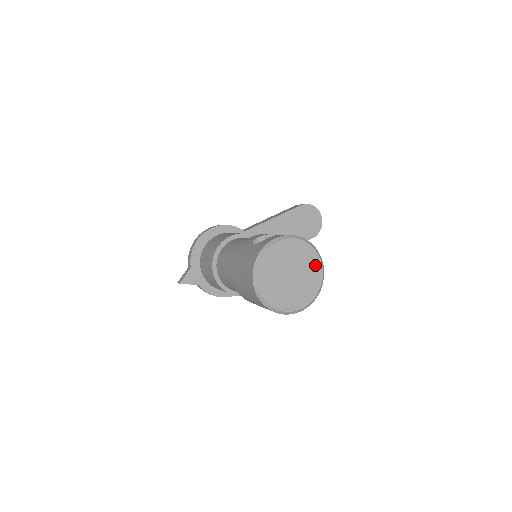
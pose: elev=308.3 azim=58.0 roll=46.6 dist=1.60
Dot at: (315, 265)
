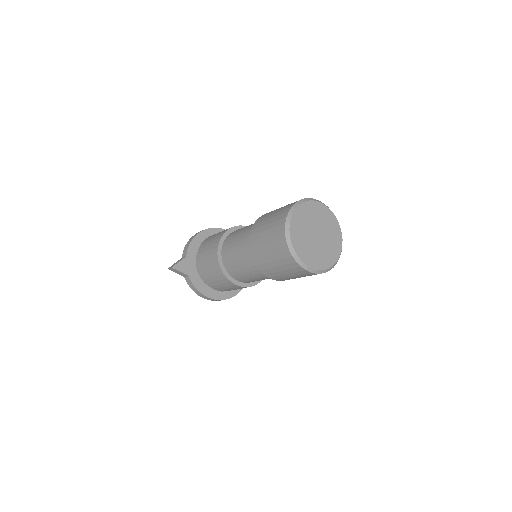
Dot at: (337, 236)
